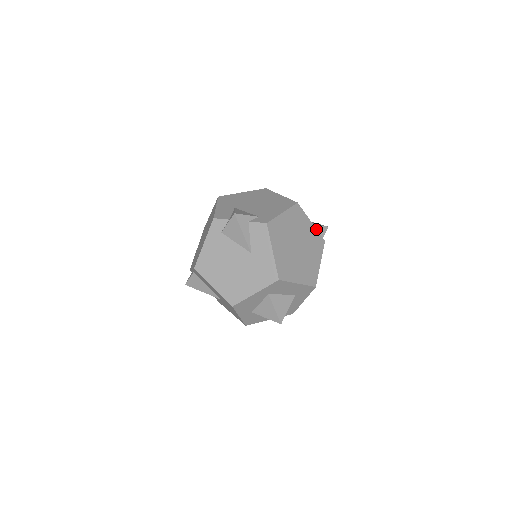
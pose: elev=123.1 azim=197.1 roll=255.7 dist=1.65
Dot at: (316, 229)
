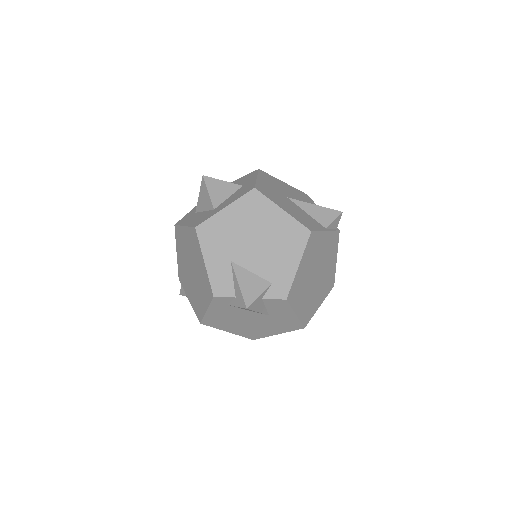
Dot at: (331, 231)
